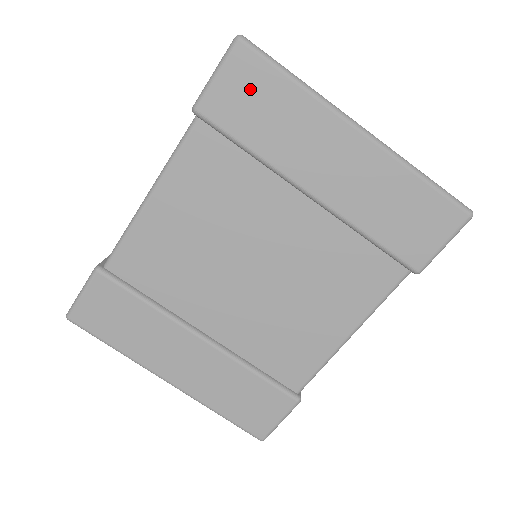
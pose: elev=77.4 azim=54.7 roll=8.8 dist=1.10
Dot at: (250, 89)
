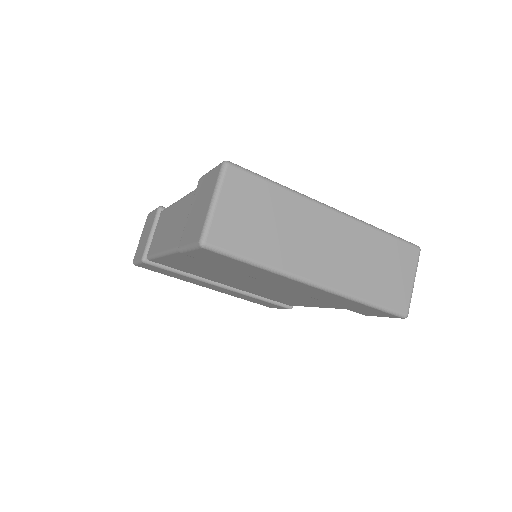
Dot at: (220, 260)
